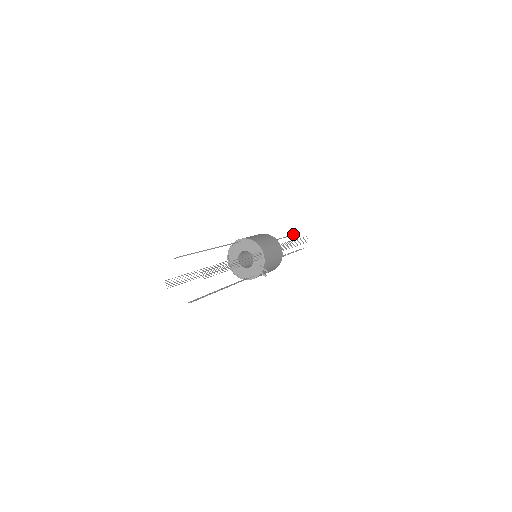
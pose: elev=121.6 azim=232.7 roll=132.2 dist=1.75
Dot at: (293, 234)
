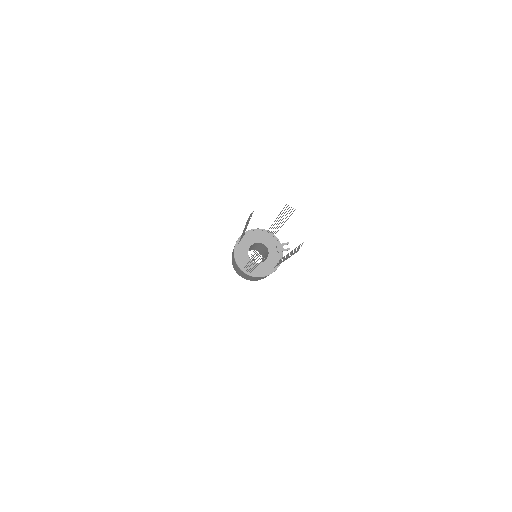
Dot at: occluded
